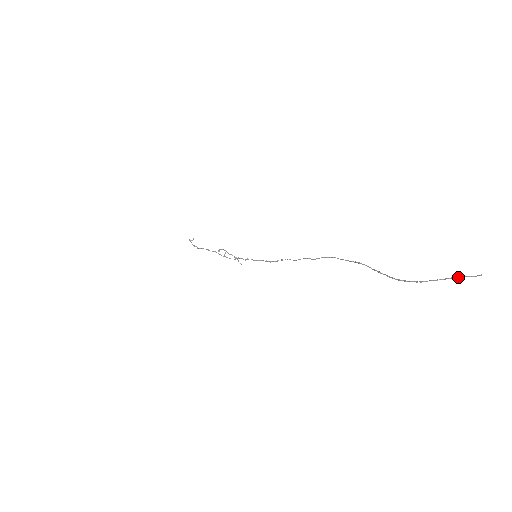
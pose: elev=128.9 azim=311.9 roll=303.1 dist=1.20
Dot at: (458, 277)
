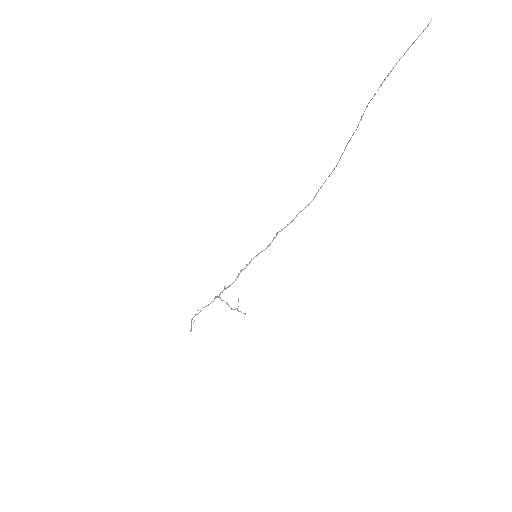
Dot at: (416, 39)
